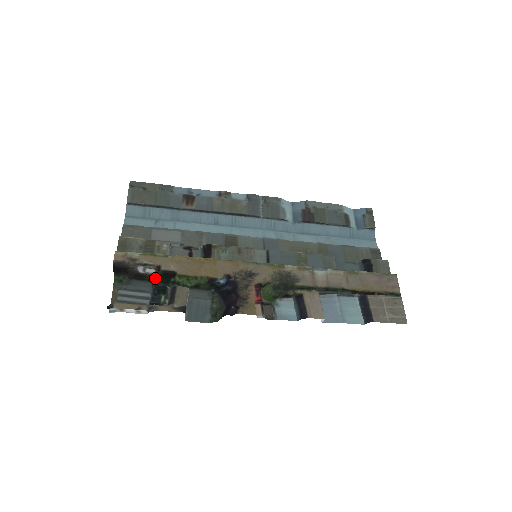
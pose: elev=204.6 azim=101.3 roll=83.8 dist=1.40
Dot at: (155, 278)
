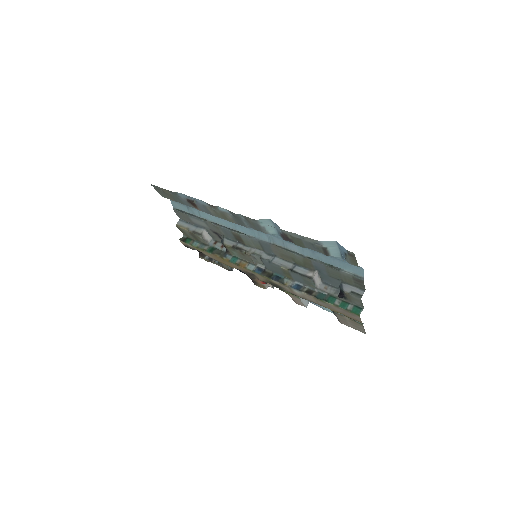
Dot at: occluded
